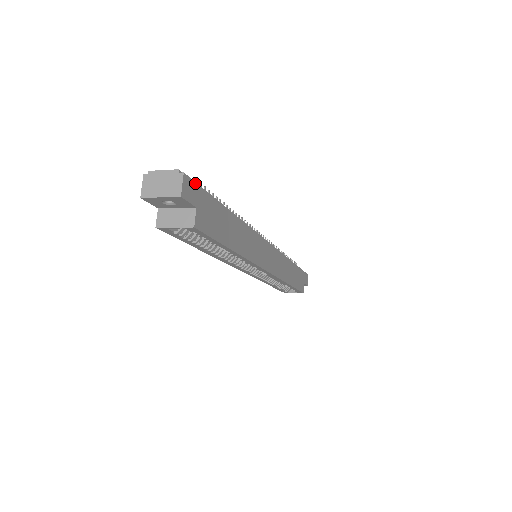
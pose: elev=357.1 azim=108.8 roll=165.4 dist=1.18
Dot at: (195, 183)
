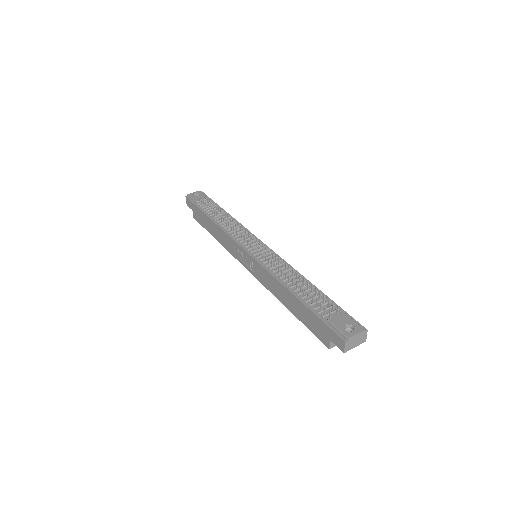
Dot at: (356, 321)
